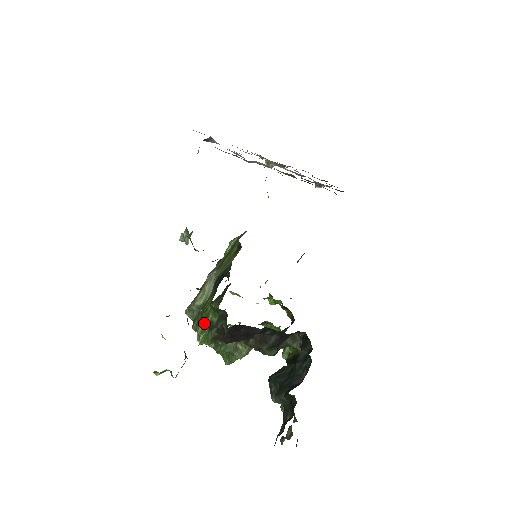
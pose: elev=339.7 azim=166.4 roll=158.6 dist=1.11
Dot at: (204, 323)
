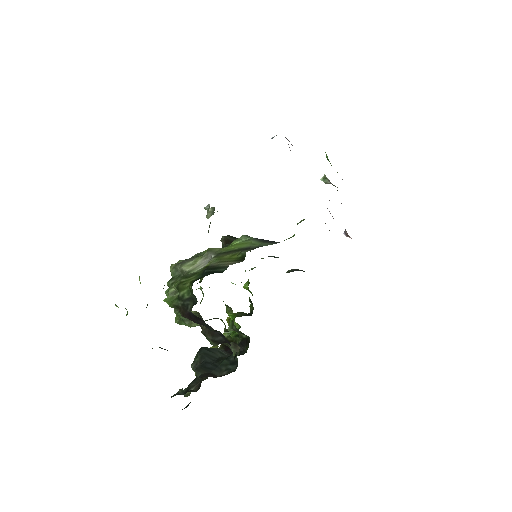
Dot at: (177, 289)
